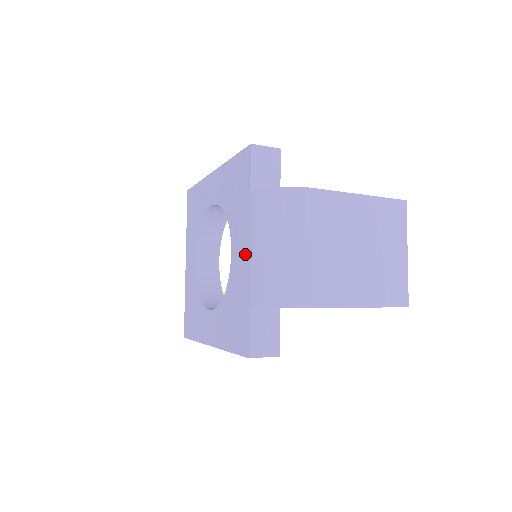
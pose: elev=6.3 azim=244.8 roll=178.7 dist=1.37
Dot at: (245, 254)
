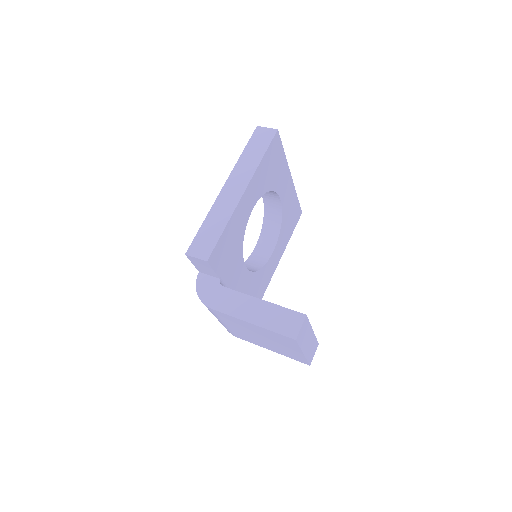
Dot at: occluded
